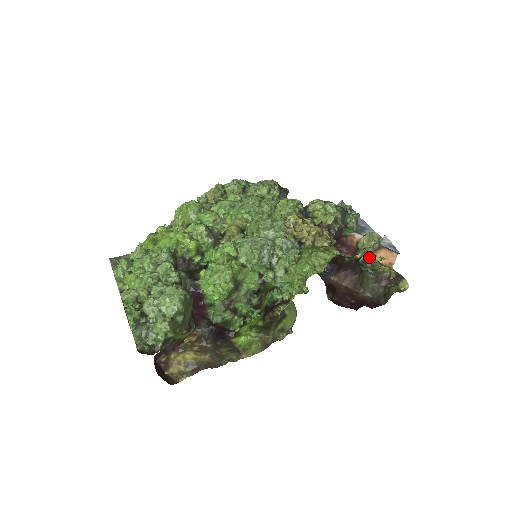
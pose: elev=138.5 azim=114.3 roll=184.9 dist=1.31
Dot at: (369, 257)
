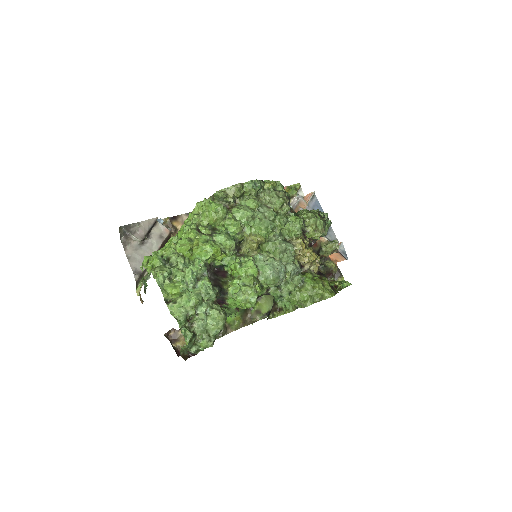
Dot at: (342, 284)
